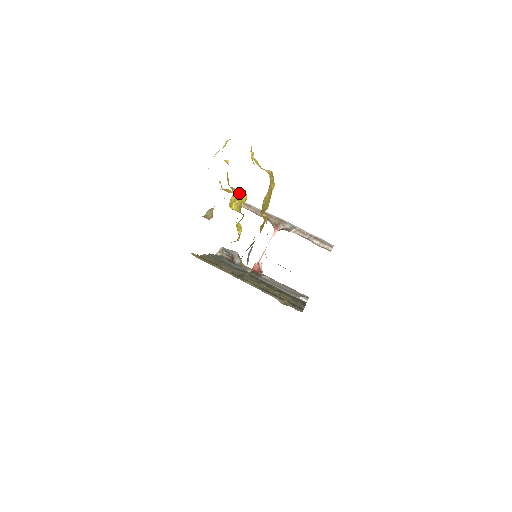
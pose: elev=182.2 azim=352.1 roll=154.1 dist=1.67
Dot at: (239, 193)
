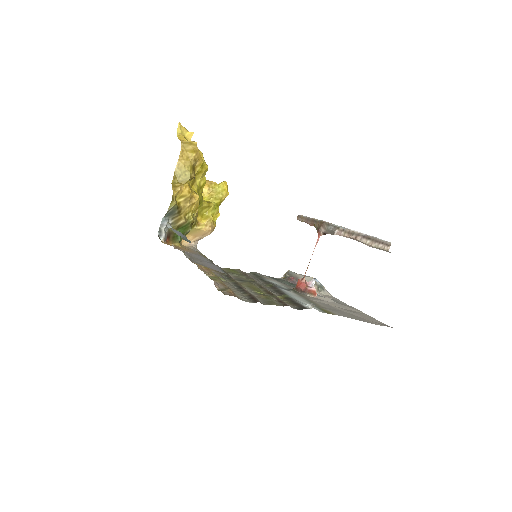
Dot at: (216, 185)
